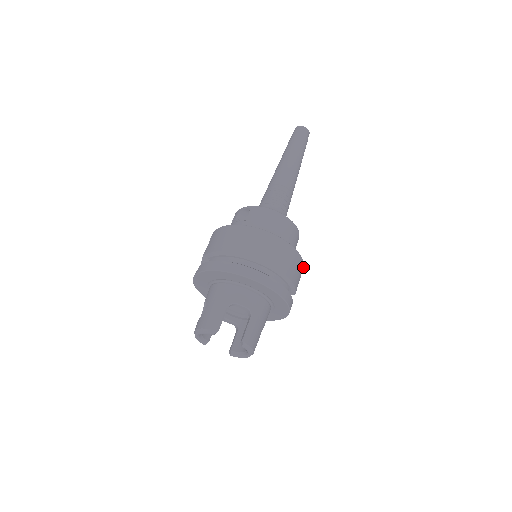
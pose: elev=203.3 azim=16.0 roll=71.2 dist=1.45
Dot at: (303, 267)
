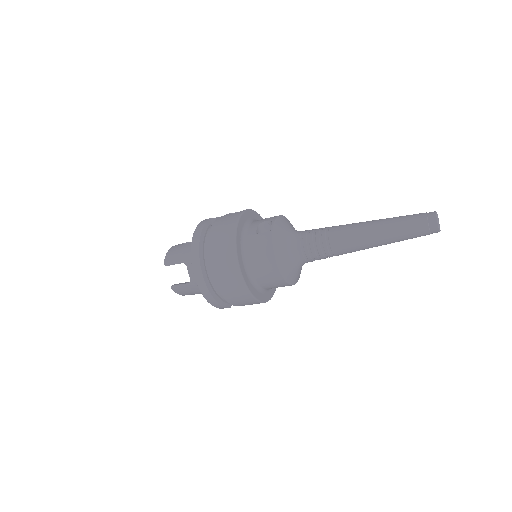
Dot at: (263, 302)
